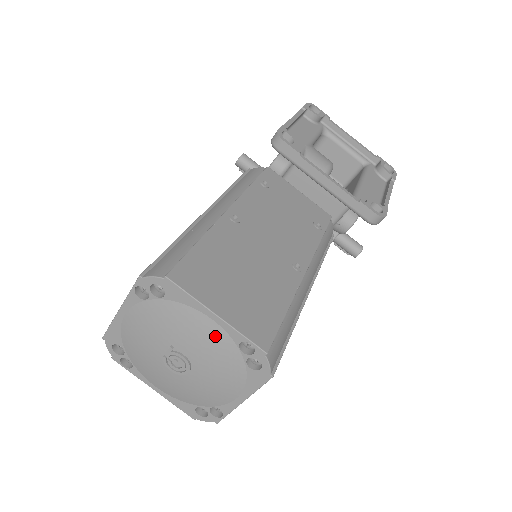
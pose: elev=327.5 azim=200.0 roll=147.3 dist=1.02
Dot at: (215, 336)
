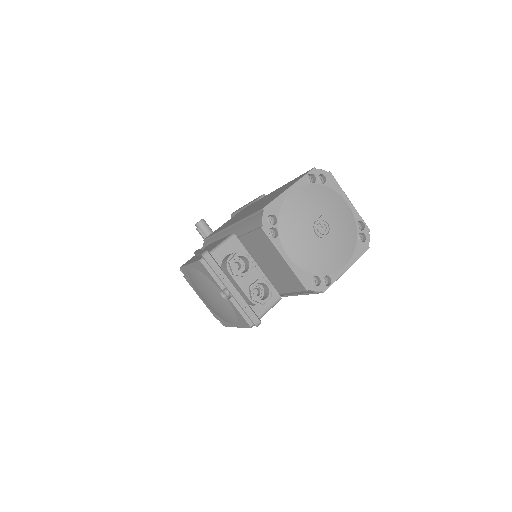
Dot at: (348, 214)
